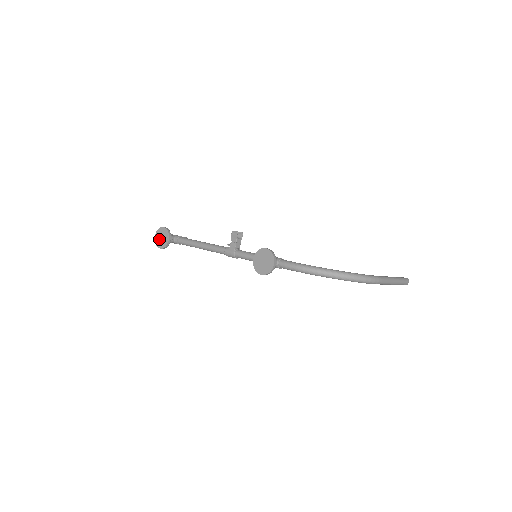
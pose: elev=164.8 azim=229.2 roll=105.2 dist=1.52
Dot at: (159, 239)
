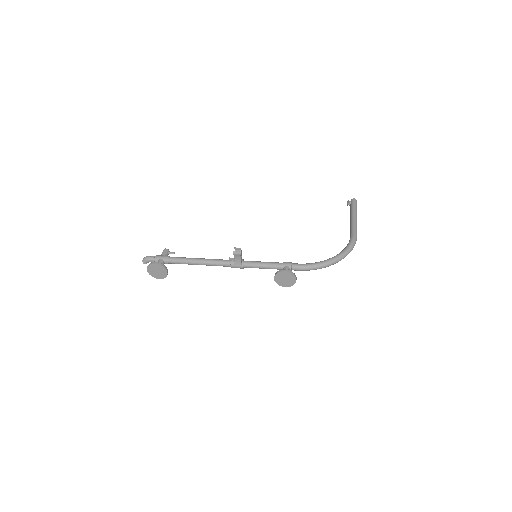
Dot at: (154, 273)
